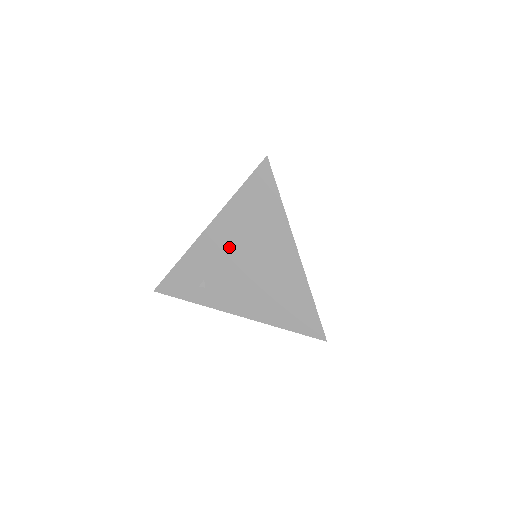
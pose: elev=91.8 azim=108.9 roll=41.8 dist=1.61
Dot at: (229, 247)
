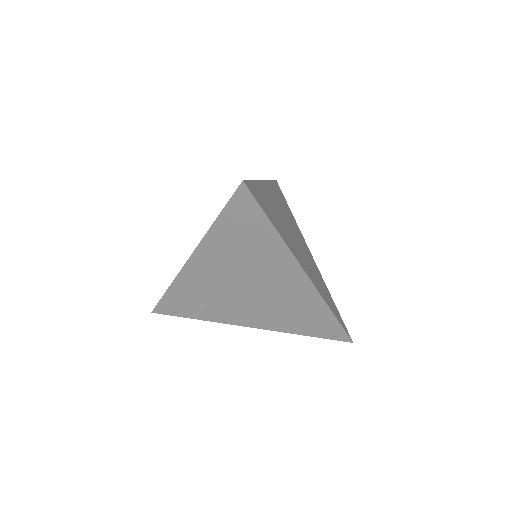
Dot at: (222, 273)
